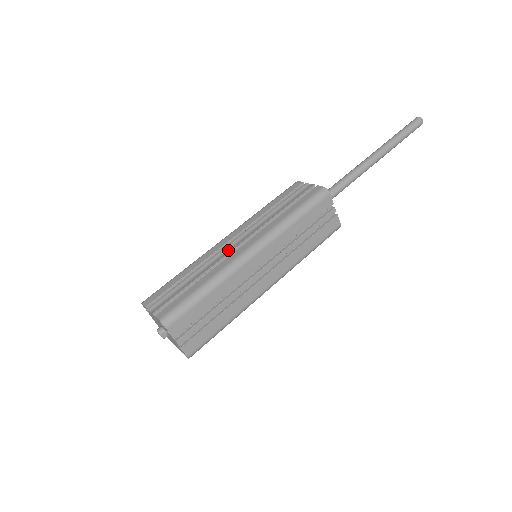
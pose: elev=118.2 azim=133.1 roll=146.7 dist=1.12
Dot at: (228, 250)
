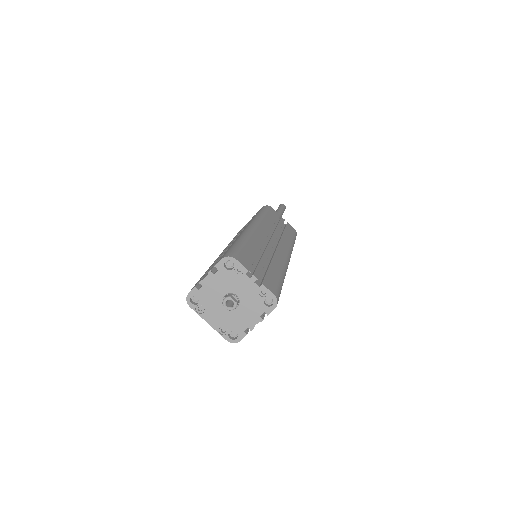
Dot at: occluded
